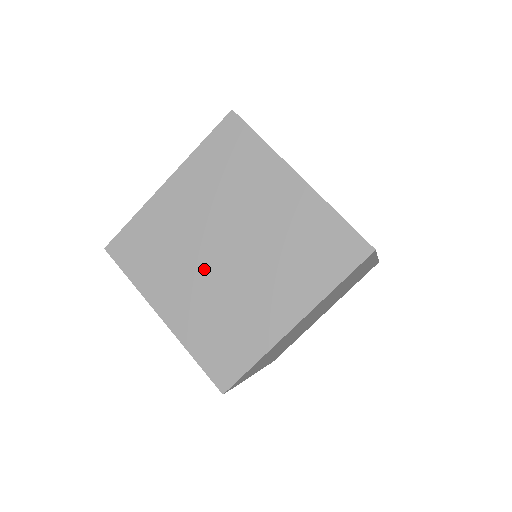
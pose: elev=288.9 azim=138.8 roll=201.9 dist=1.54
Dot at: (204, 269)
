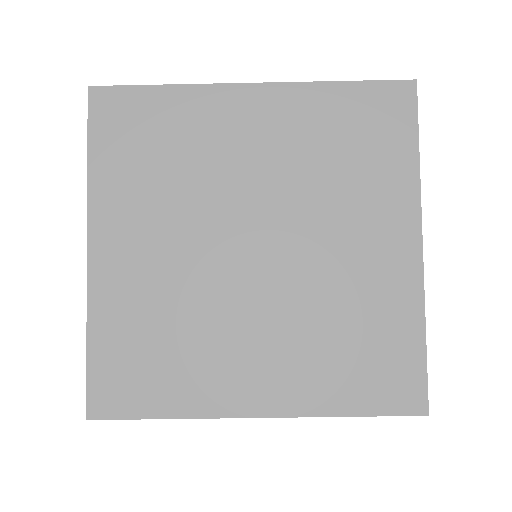
Dot at: (202, 243)
